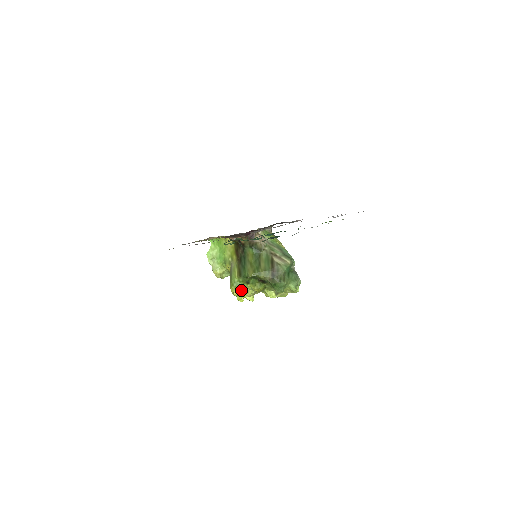
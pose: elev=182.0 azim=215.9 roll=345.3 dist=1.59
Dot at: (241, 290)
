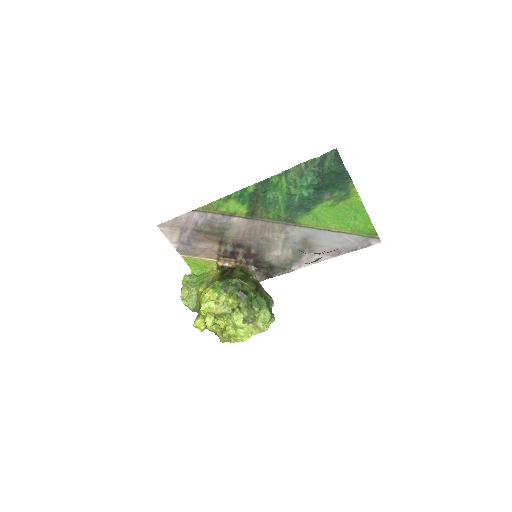
Dot at: (214, 295)
